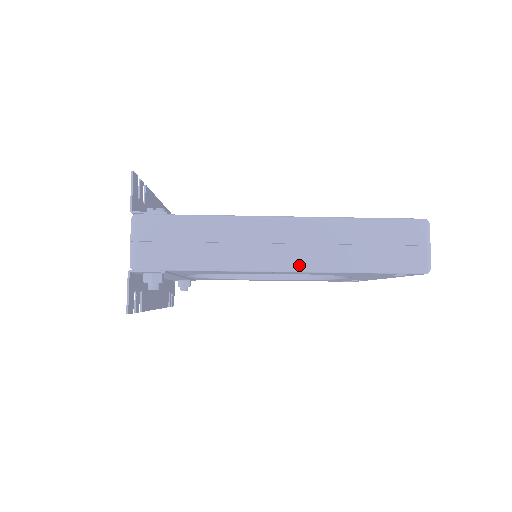
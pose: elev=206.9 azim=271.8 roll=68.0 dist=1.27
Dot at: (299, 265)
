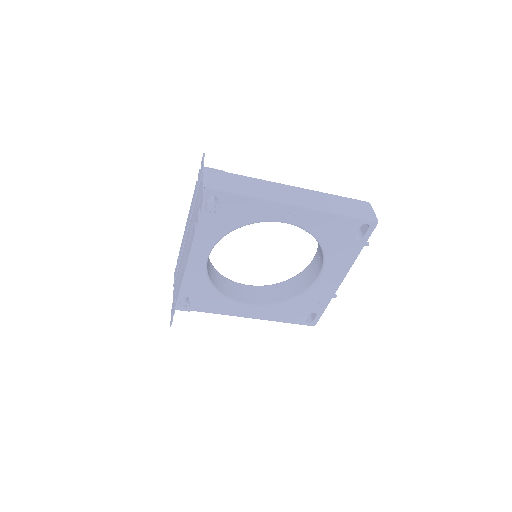
Dot at: (306, 204)
